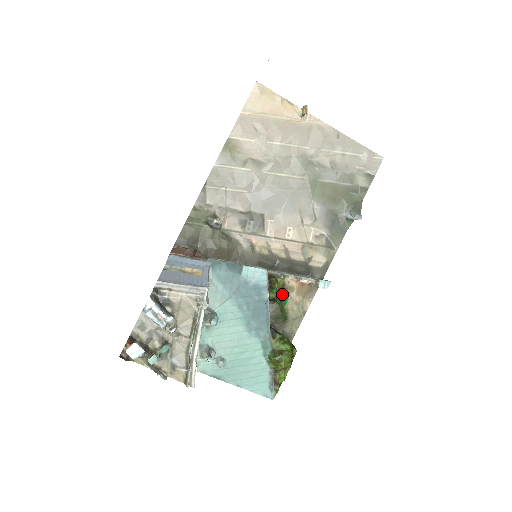
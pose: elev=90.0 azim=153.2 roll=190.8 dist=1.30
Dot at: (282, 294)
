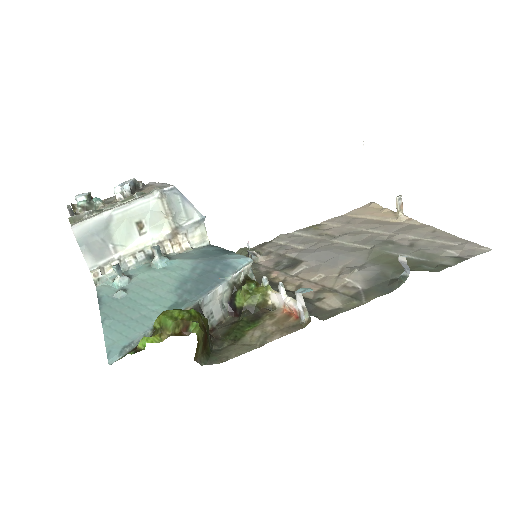
Dot at: (256, 317)
